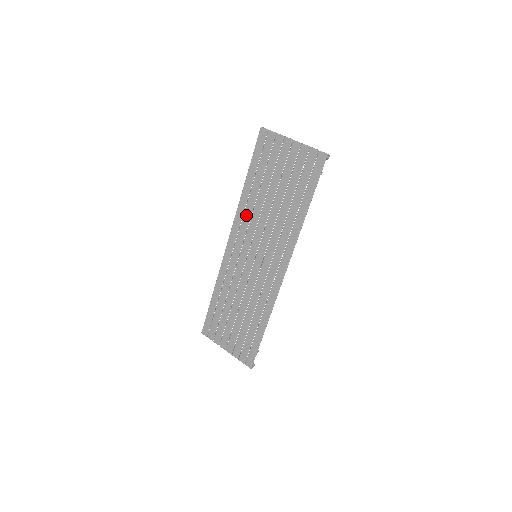
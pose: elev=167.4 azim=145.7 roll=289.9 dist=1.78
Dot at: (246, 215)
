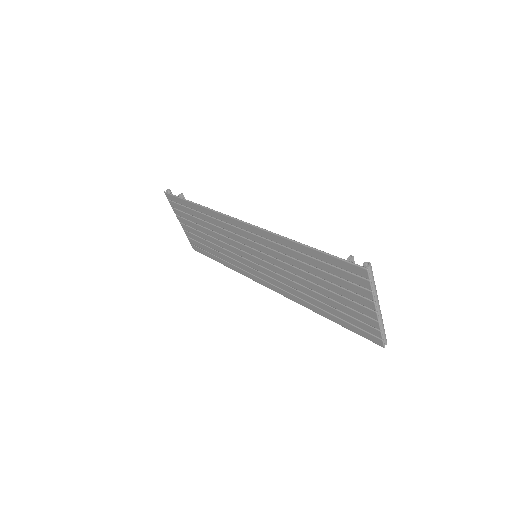
Dot at: (275, 246)
